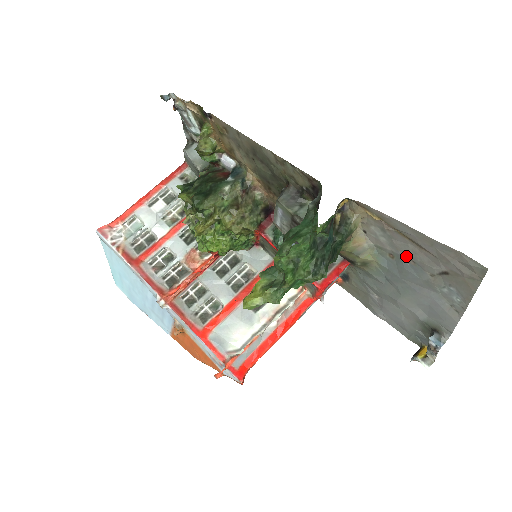
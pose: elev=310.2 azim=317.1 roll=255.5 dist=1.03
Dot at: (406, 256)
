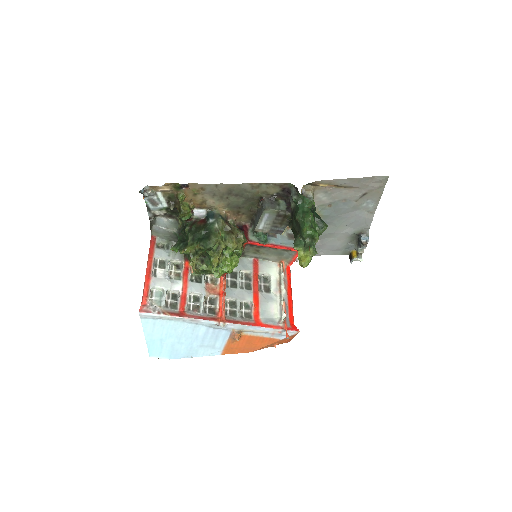
Dot at: (340, 199)
